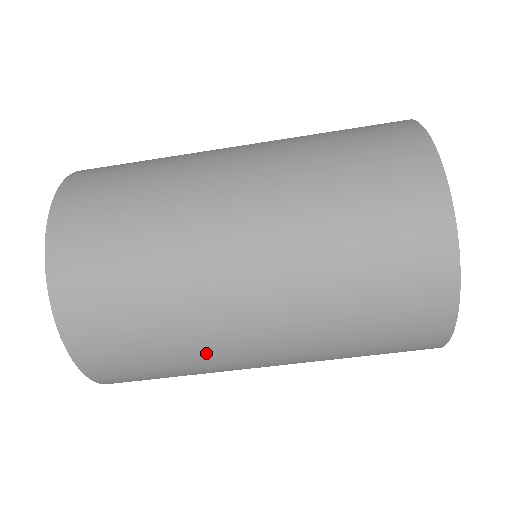
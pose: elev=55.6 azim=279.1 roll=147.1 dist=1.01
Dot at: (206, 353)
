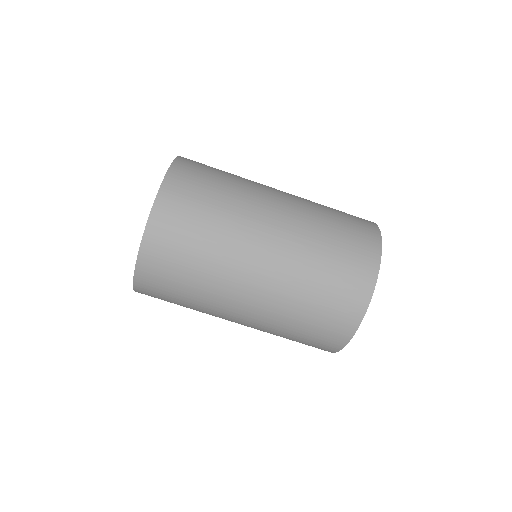
Dot at: (233, 239)
